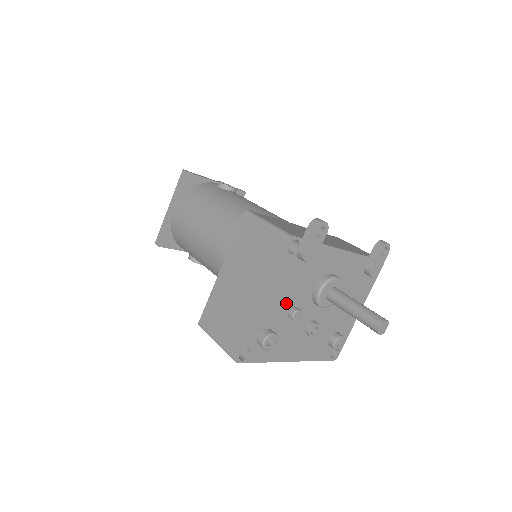
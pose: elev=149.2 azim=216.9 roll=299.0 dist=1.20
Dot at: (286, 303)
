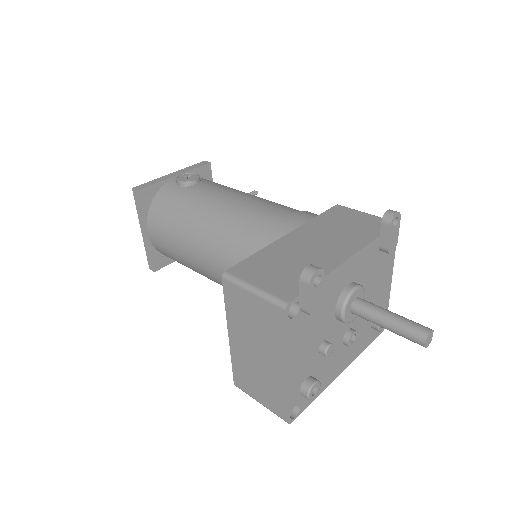
Dot at: (313, 348)
